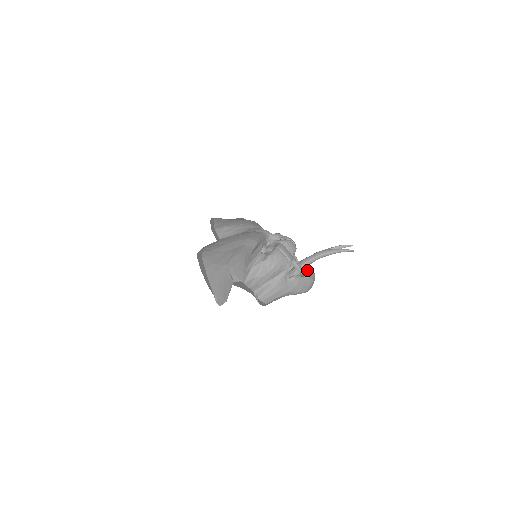
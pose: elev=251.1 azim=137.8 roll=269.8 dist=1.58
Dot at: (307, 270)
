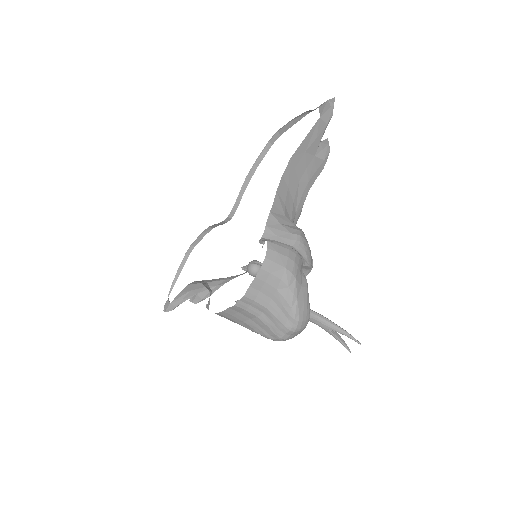
Dot at: occluded
